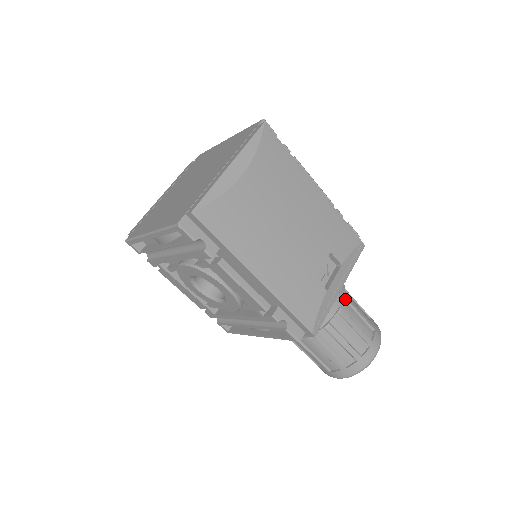
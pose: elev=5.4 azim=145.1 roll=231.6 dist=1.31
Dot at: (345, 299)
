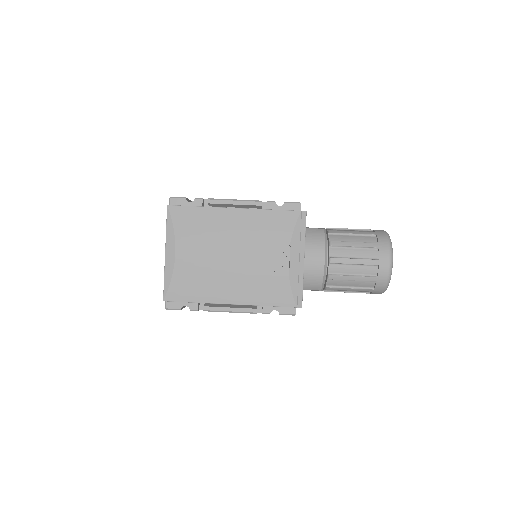
Dot at: (332, 246)
